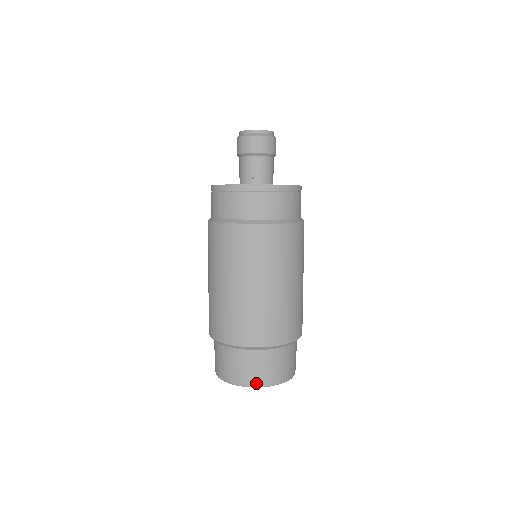
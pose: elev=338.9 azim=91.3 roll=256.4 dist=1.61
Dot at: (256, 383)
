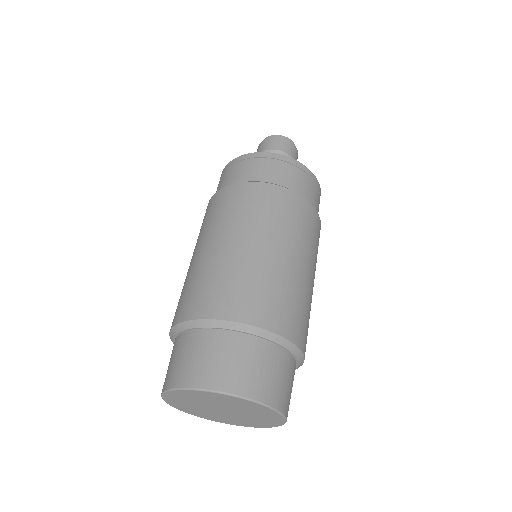
Dot at: (175, 382)
